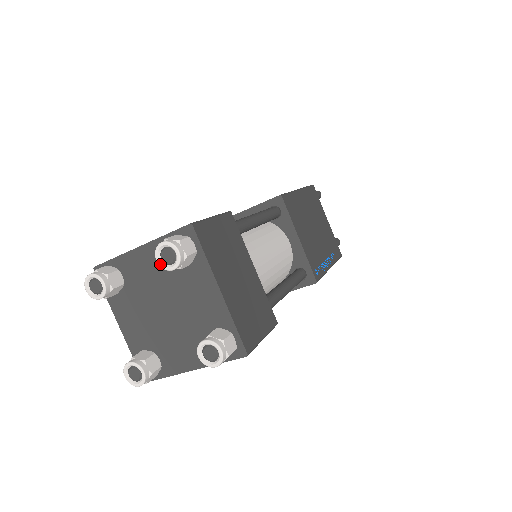
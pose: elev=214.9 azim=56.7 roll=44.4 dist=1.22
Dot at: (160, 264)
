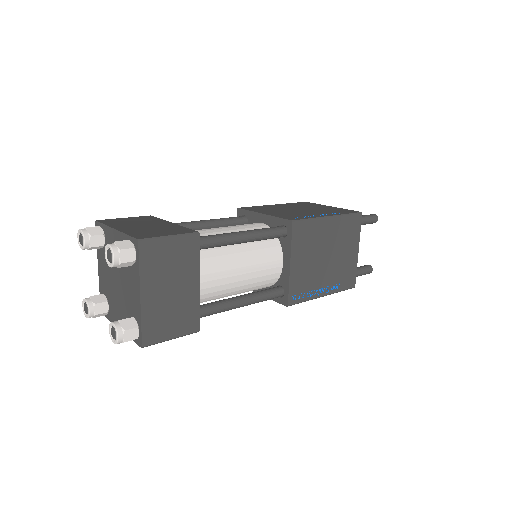
Dot at: (105, 257)
